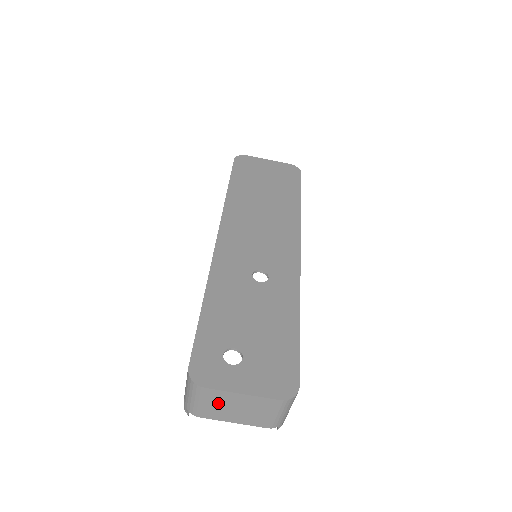
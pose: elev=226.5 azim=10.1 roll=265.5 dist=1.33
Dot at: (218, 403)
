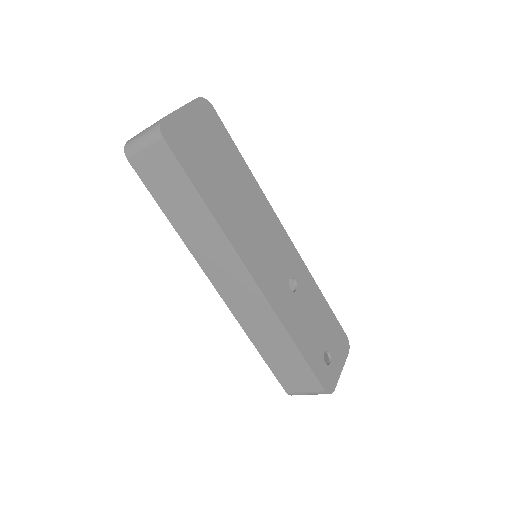
Dot at: occluded
